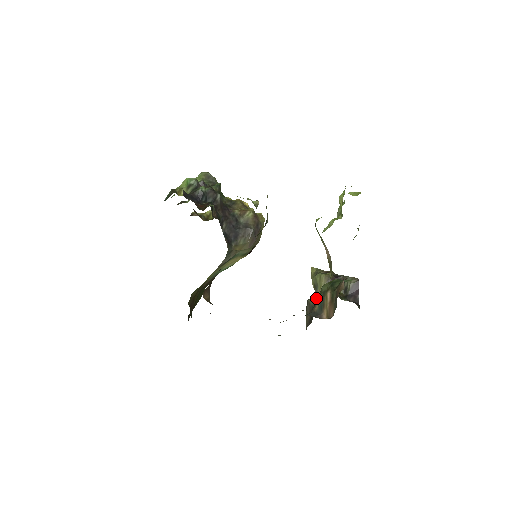
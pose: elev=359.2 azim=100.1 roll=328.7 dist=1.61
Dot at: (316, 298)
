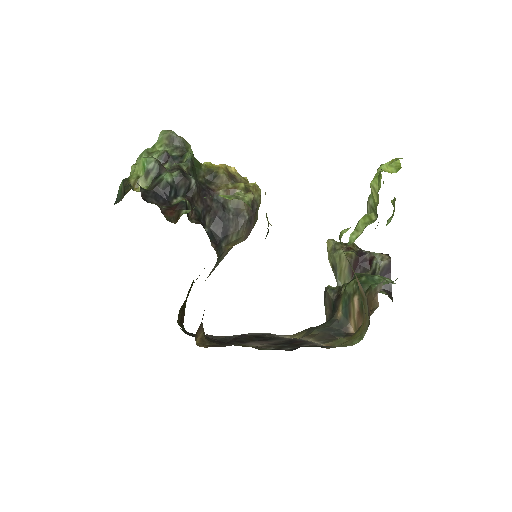
Dot at: (336, 286)
